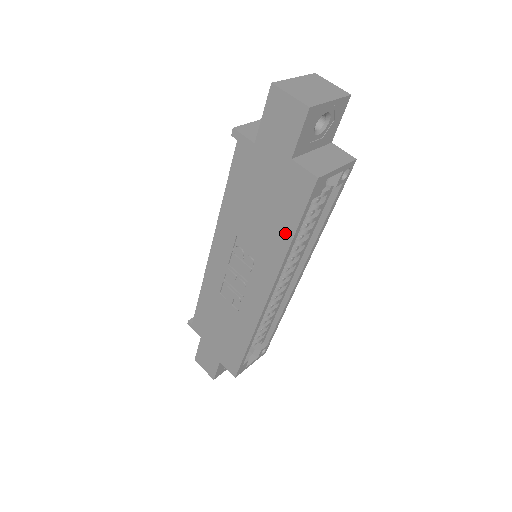
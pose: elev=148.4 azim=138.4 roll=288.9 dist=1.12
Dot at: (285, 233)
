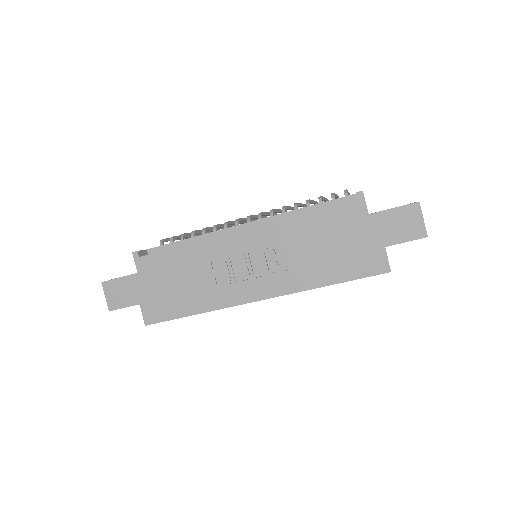
Dot at: (330, 277)
